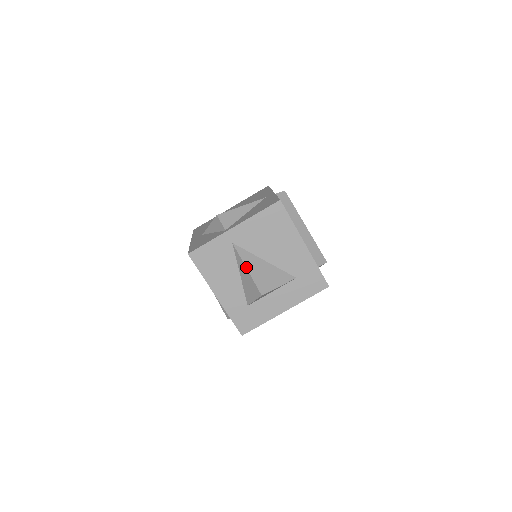
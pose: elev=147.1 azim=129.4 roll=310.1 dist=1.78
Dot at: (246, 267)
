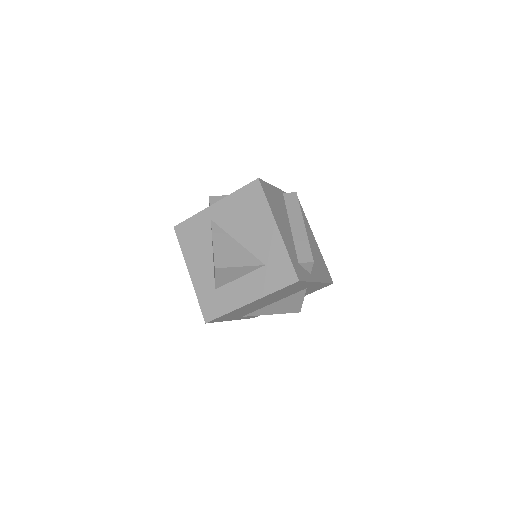
Dot at: (213, 241)
